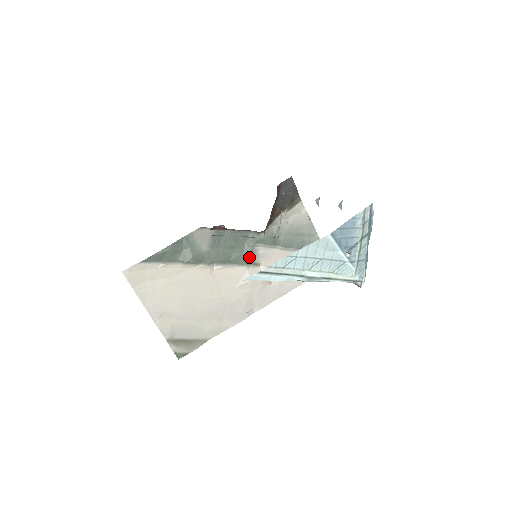
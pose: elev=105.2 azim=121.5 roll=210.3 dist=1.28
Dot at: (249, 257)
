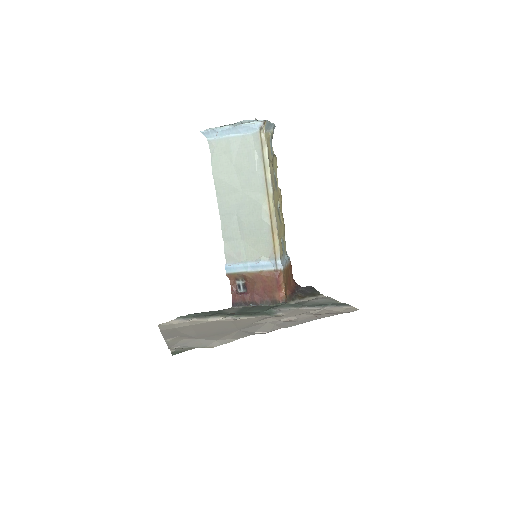
Dot at: (270, 313)
